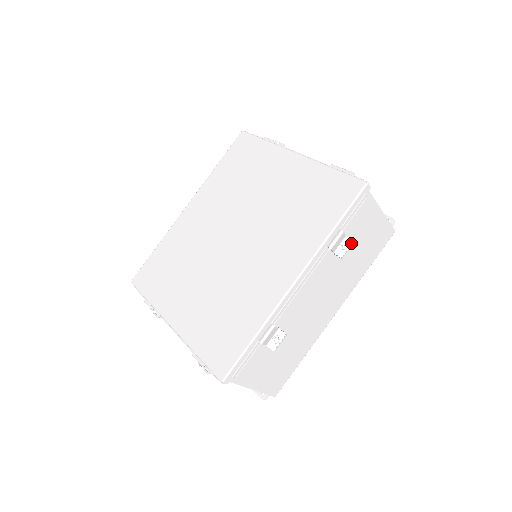
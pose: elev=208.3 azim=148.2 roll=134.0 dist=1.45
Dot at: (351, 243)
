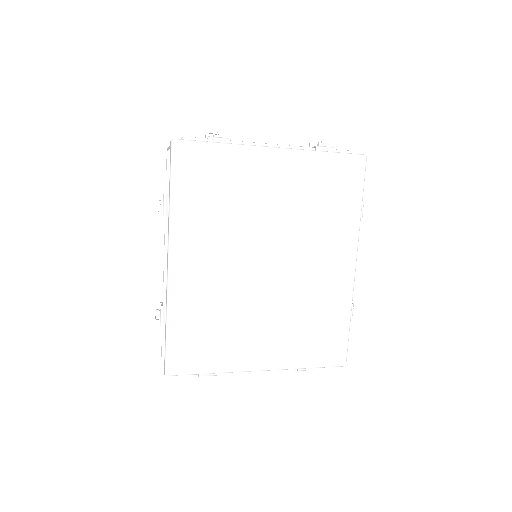
Dot at: occluded
